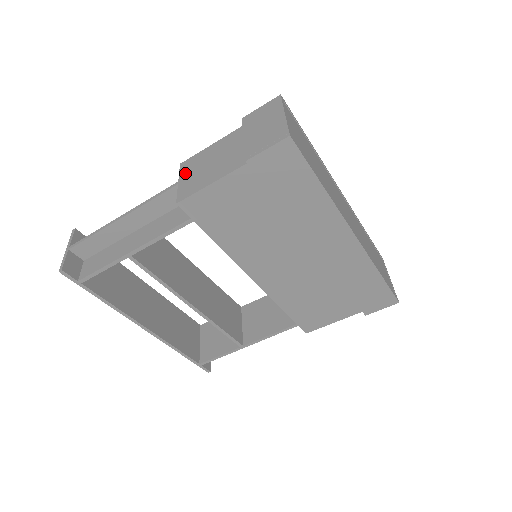
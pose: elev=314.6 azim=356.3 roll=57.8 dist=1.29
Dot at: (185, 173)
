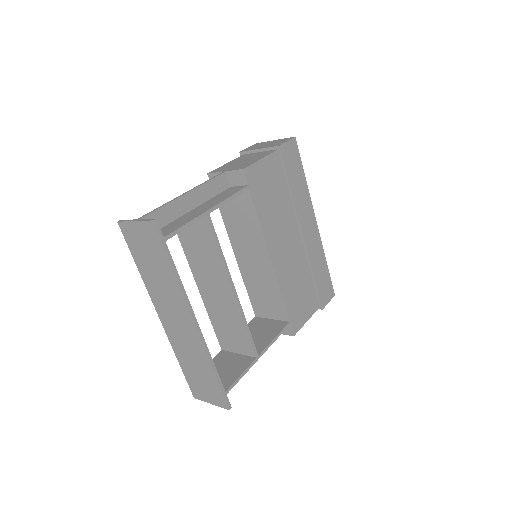
Dot at: (224, 169)
